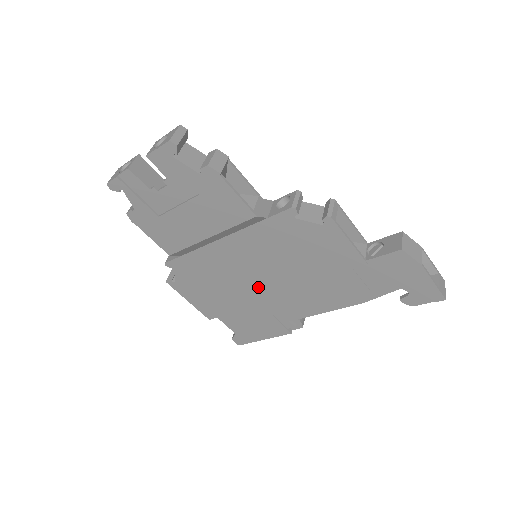
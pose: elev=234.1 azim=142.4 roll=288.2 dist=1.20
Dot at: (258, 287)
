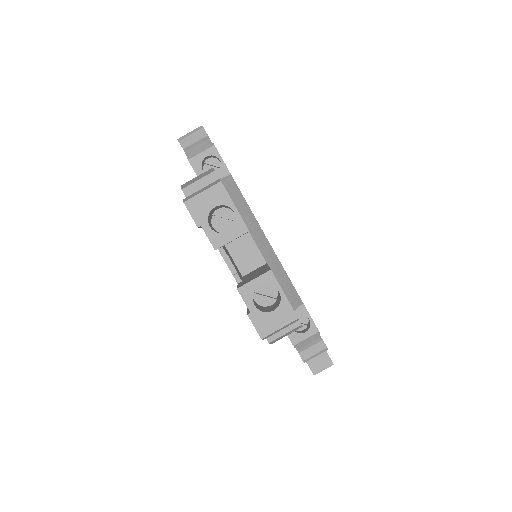
Dot at: occluded
